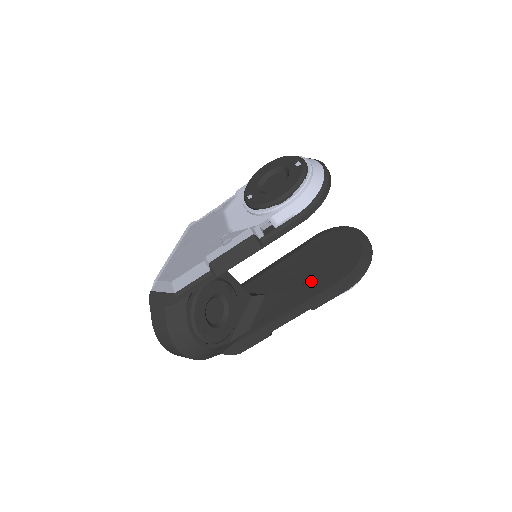
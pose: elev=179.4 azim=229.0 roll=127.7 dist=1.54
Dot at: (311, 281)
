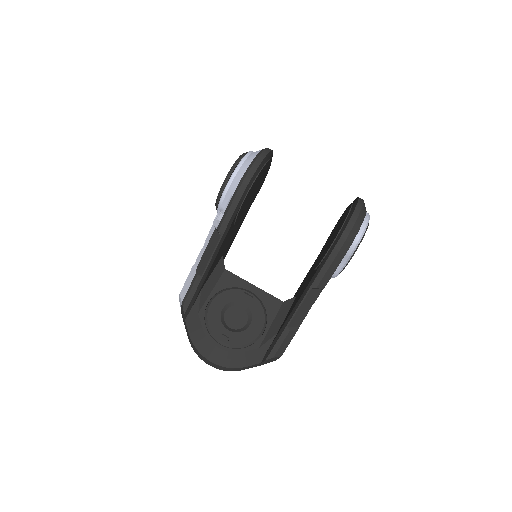
Dot at: (317, 264)
